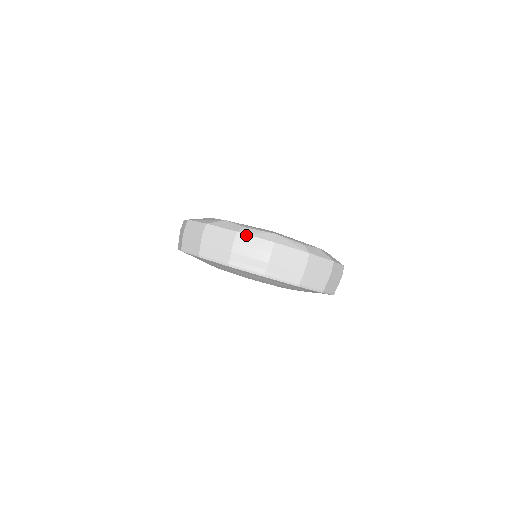
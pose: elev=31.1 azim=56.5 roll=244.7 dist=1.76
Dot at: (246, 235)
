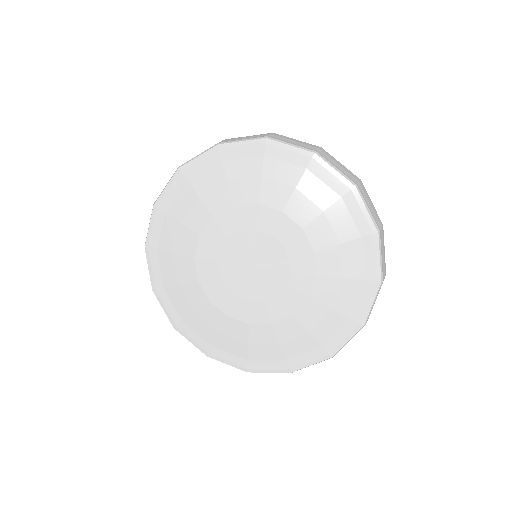
Dot at: occluded
